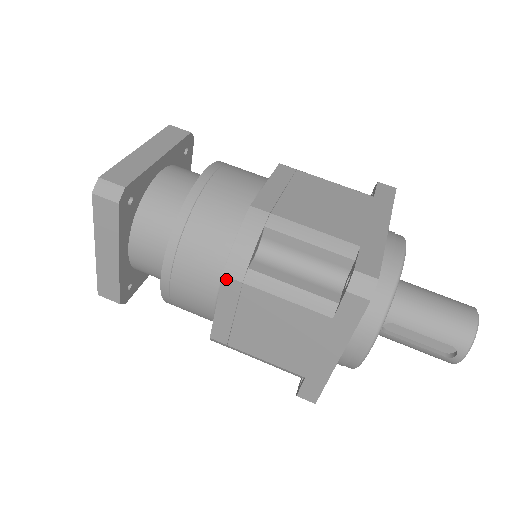
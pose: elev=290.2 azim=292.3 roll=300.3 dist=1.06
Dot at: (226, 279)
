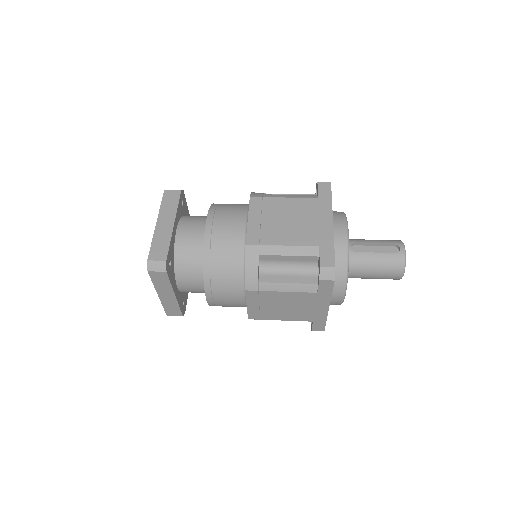
Dot at: (252, 199)
